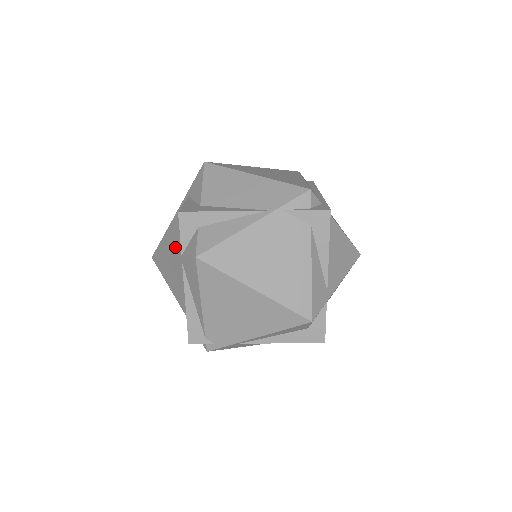
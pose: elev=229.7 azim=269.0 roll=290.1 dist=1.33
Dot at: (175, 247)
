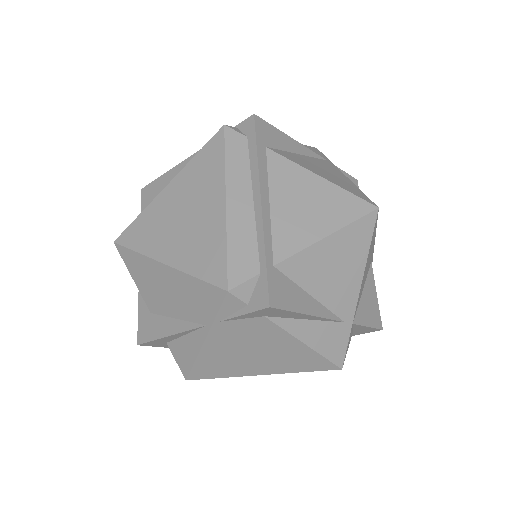
Dot at: occluded
